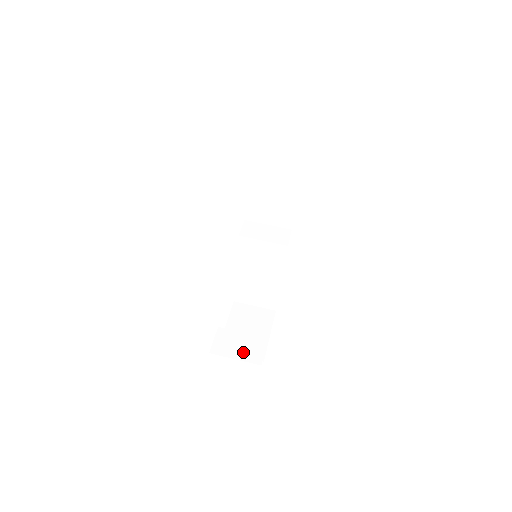
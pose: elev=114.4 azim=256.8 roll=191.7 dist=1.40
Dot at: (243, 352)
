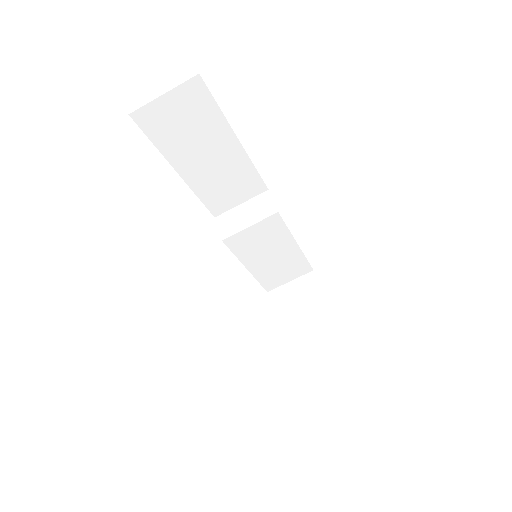
Dot at: (318, 350)
